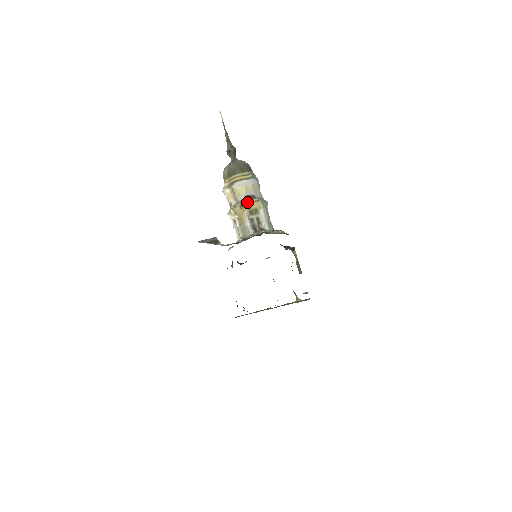
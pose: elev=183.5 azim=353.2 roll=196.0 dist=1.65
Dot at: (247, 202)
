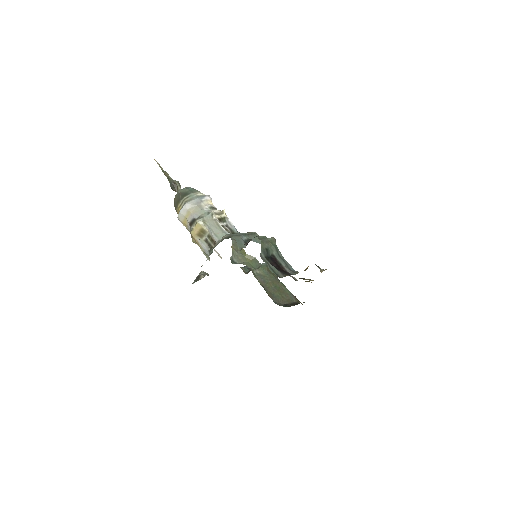
Dot at: (191, 229)
